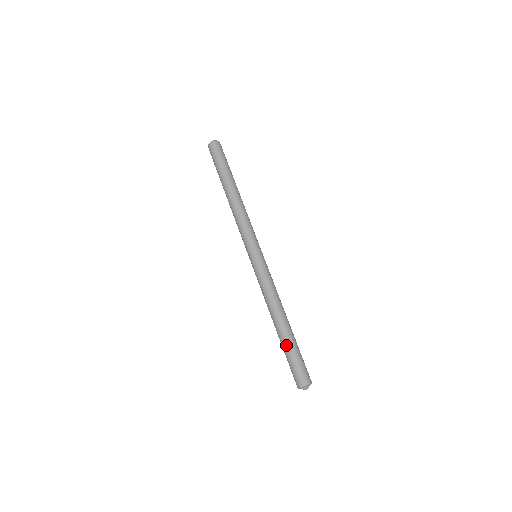
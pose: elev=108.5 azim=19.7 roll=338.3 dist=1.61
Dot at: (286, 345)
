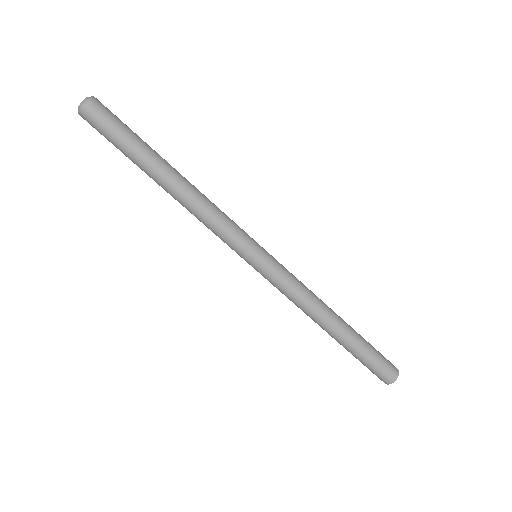
Dot at: (353, 350)
